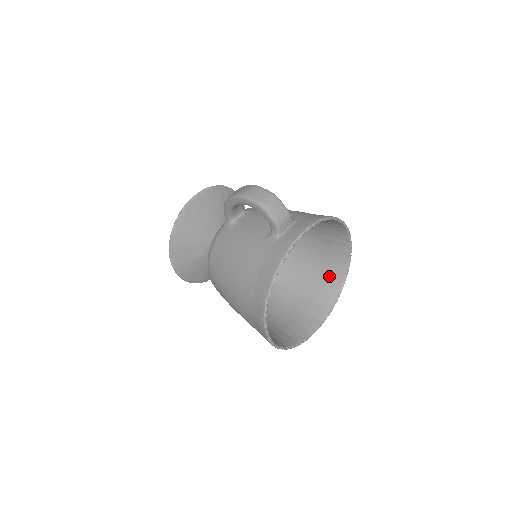
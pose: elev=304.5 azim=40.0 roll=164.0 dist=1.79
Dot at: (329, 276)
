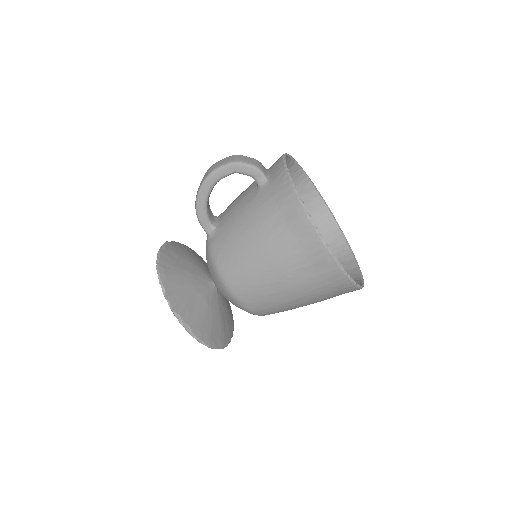
Dot at: (325, 236)
